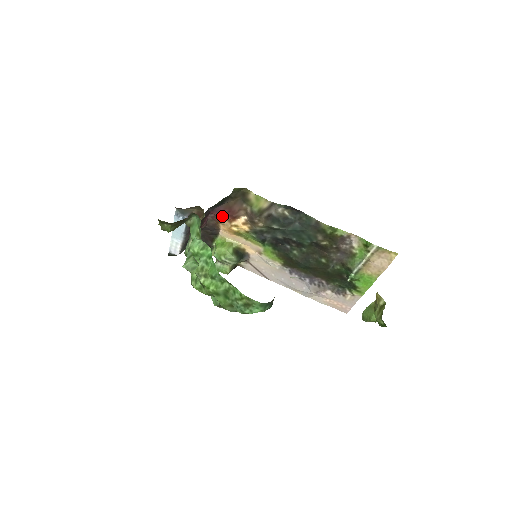
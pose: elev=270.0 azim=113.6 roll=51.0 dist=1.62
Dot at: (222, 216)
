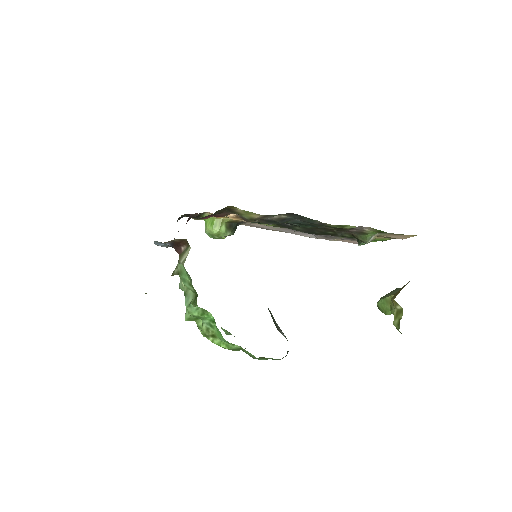
Dot at: (207, 218)
